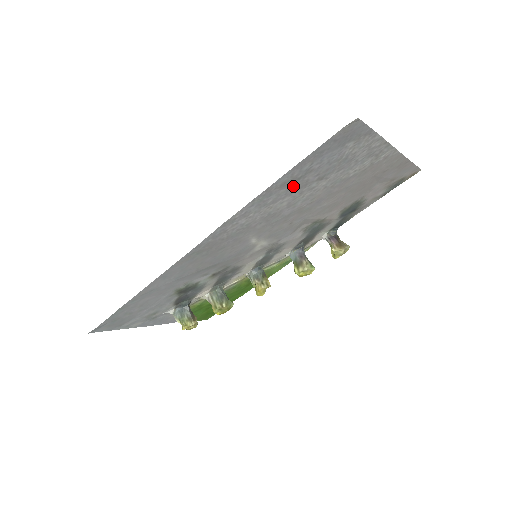
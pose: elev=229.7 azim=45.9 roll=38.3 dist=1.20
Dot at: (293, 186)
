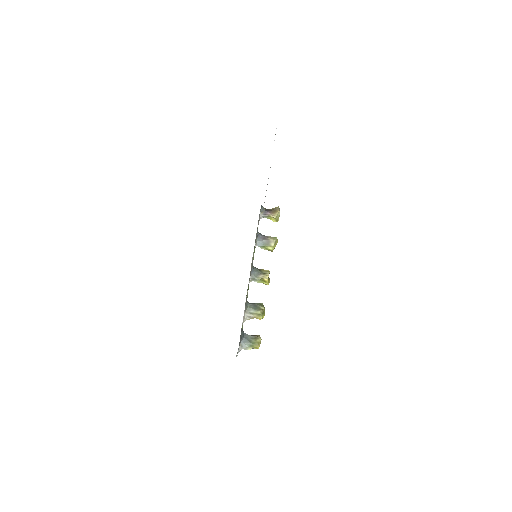
Dot at: occluded
